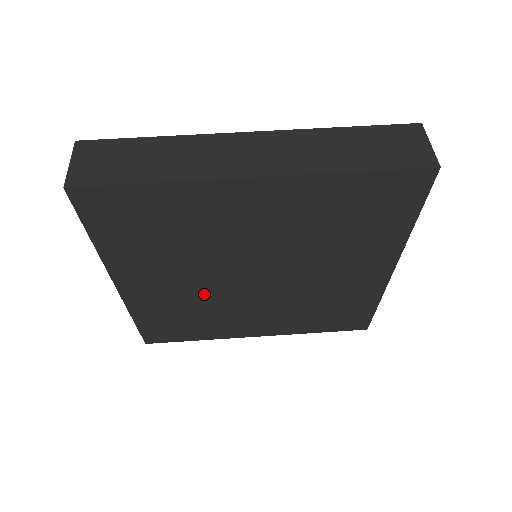
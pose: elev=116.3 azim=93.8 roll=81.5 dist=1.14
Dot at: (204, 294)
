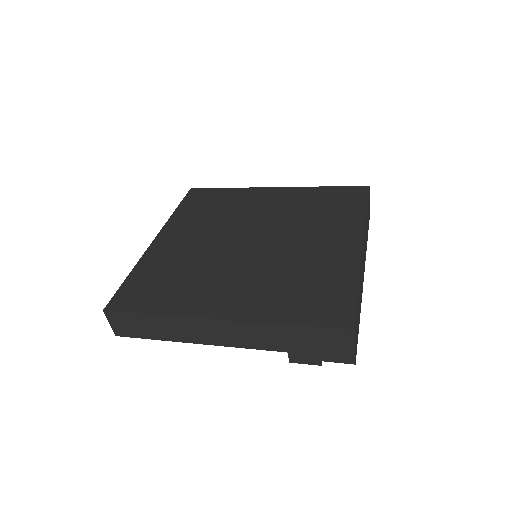
Dot at: (205, 253)
